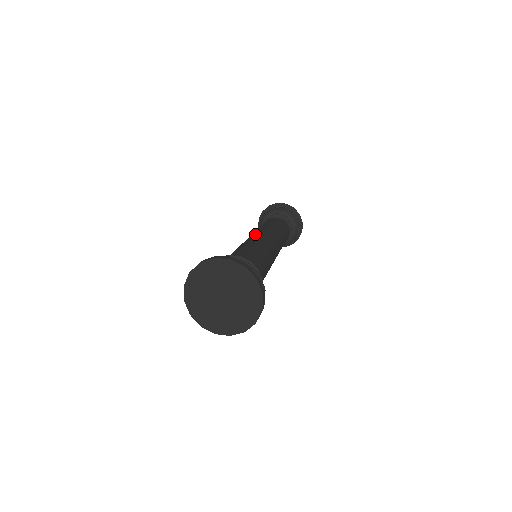
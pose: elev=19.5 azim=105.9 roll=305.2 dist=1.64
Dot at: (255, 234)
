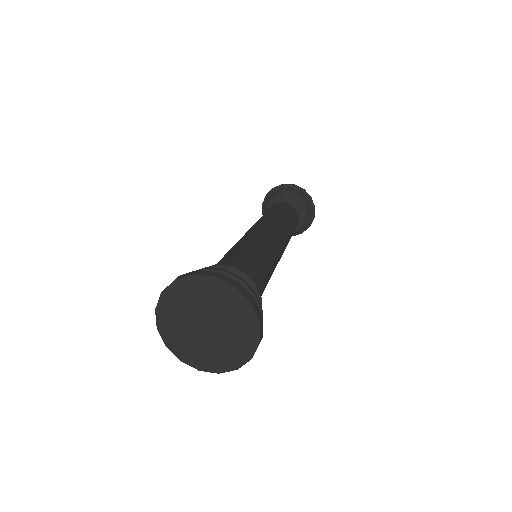
Dot at: occluded
